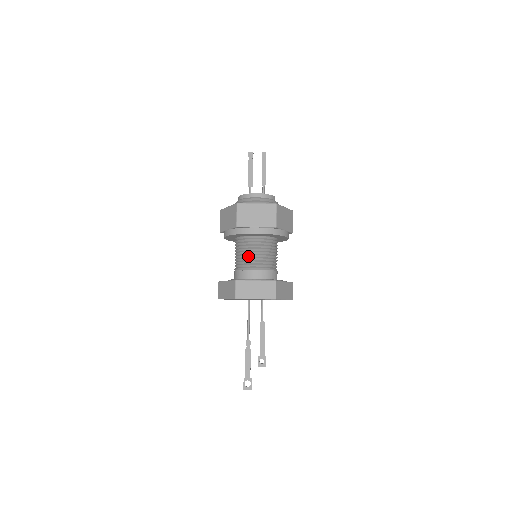
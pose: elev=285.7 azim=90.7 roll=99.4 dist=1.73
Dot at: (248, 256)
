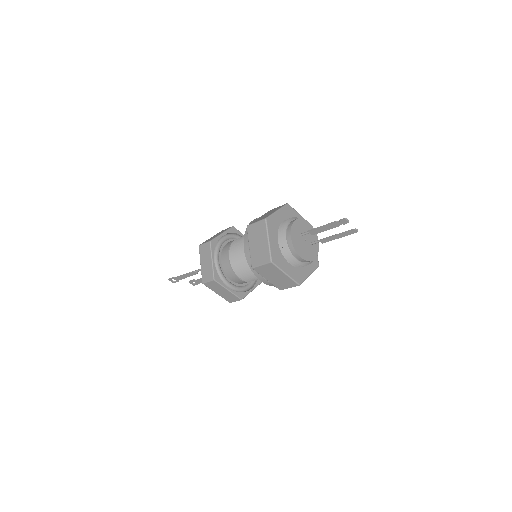
Dot at: (244, 269)
